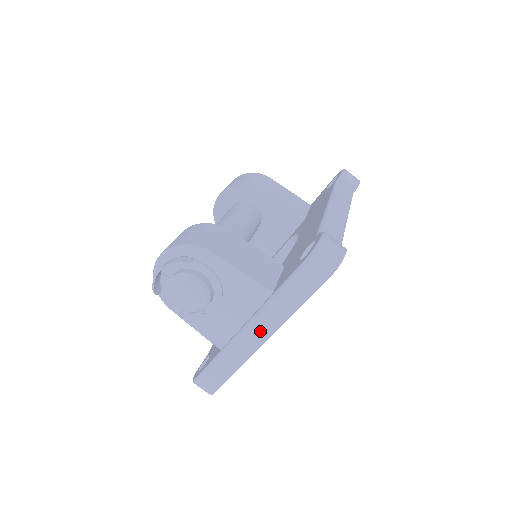
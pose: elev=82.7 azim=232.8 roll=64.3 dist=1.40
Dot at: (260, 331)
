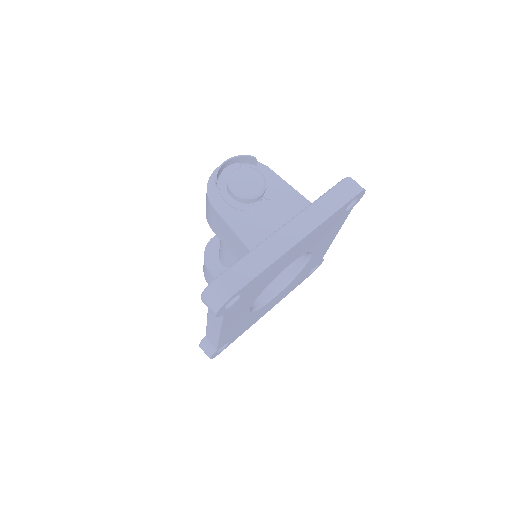
Dot at: (299, 229)
